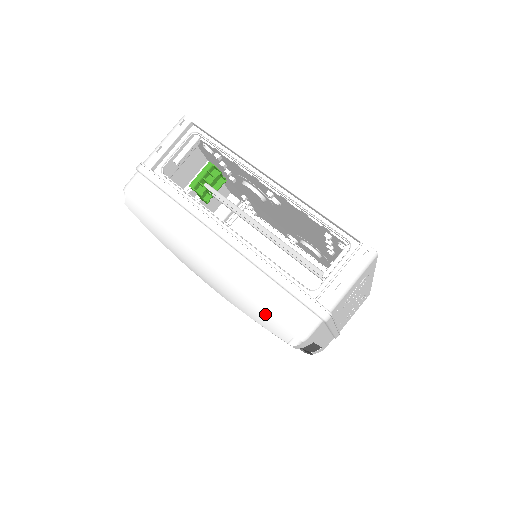
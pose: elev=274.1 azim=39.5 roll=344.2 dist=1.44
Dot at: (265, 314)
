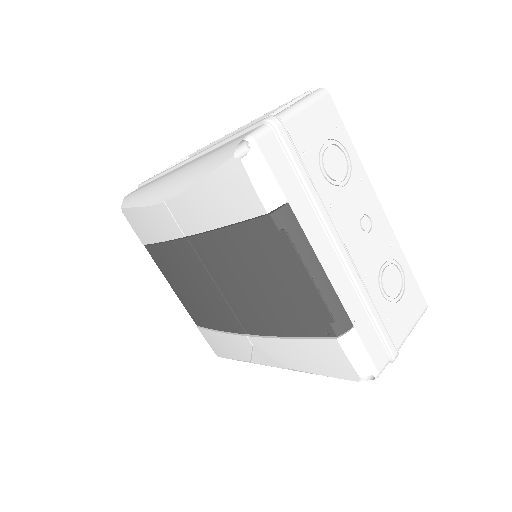
Dot at: (214, 156)
